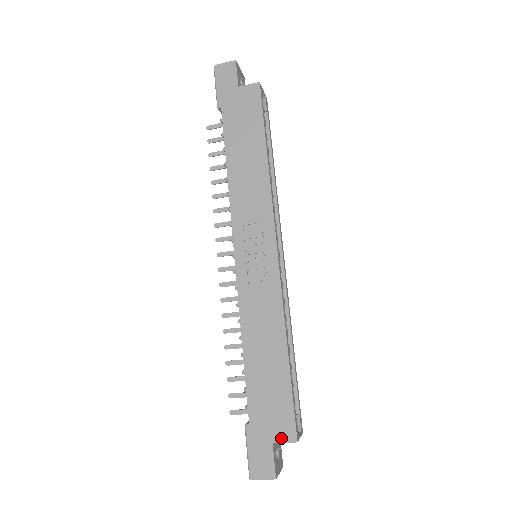
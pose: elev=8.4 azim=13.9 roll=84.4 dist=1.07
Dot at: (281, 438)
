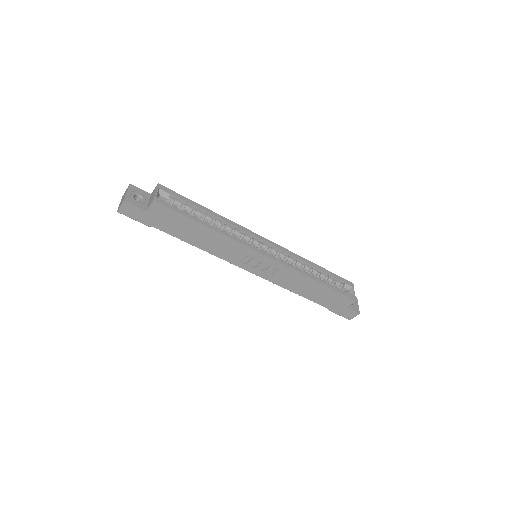
Dot at: (348, 304)
